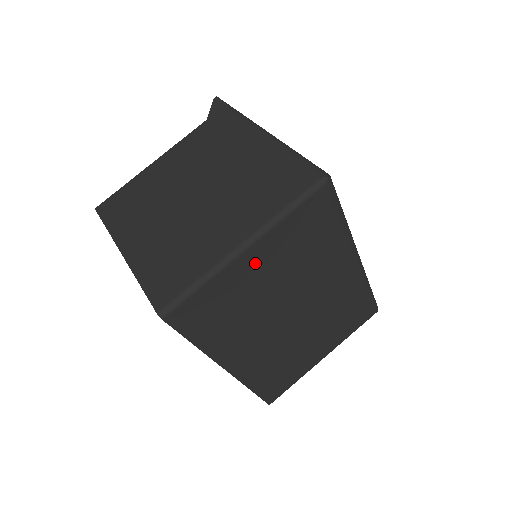
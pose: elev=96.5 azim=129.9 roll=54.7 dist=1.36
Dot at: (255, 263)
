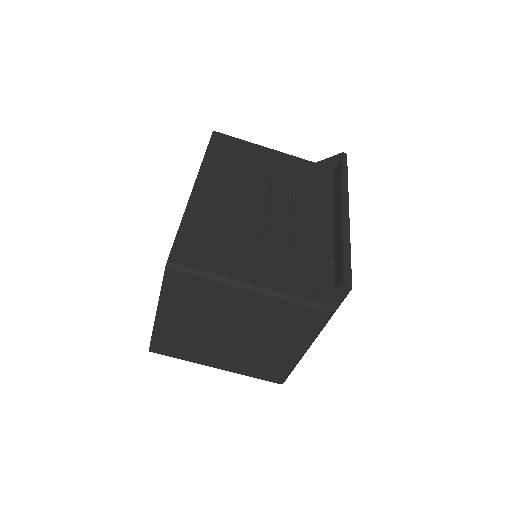
Dot at: occluded
